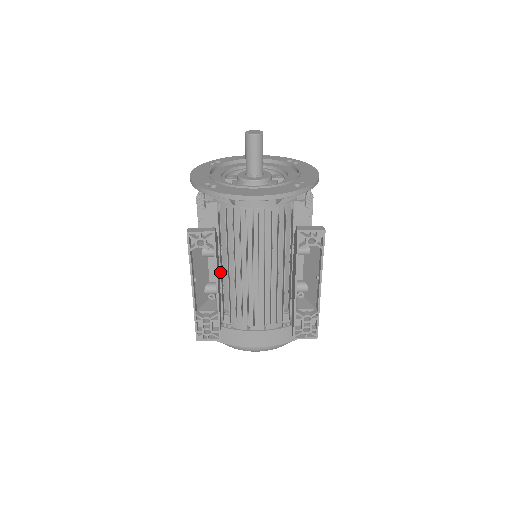
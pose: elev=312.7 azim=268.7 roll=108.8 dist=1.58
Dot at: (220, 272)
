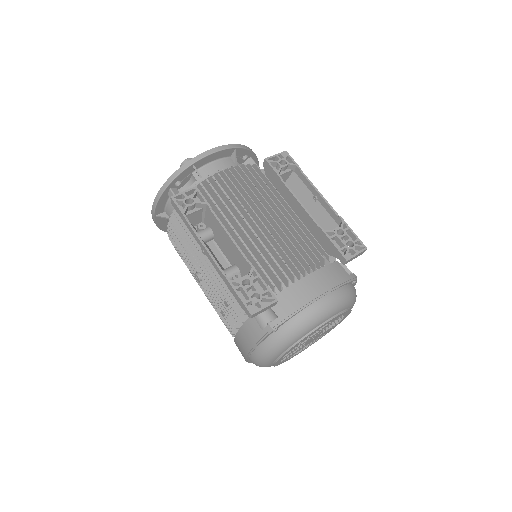
Dot at: occluded
